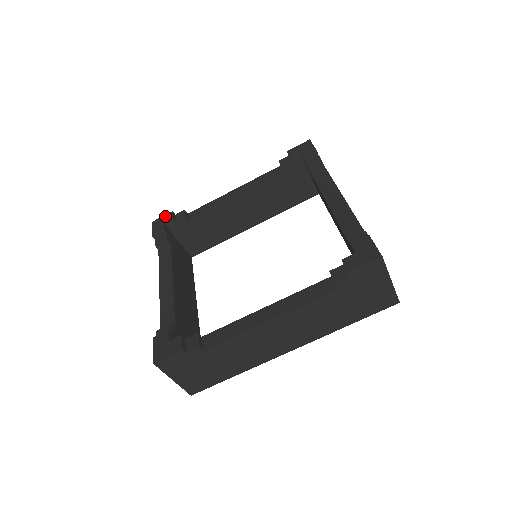
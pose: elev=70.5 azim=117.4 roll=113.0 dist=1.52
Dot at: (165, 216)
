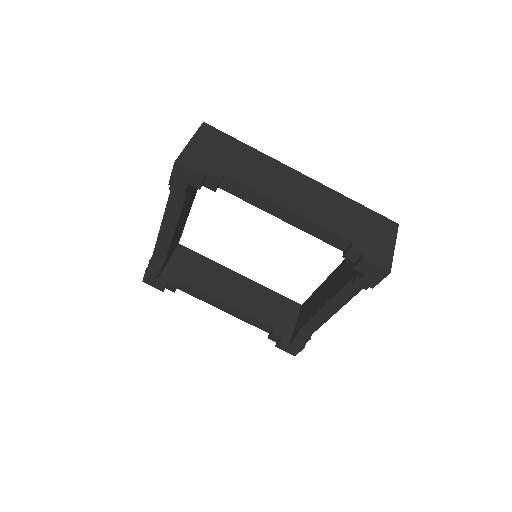
Dot at: (146, 276)
